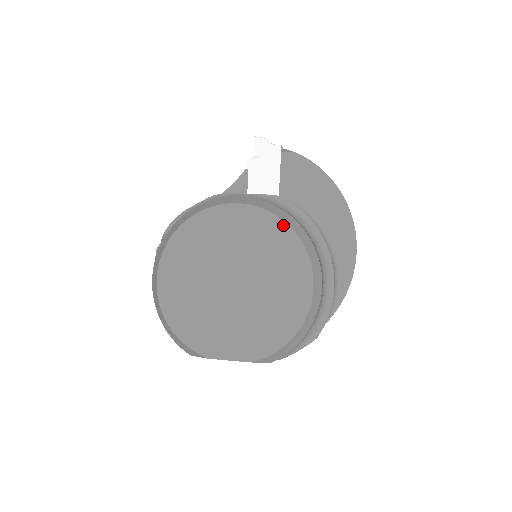
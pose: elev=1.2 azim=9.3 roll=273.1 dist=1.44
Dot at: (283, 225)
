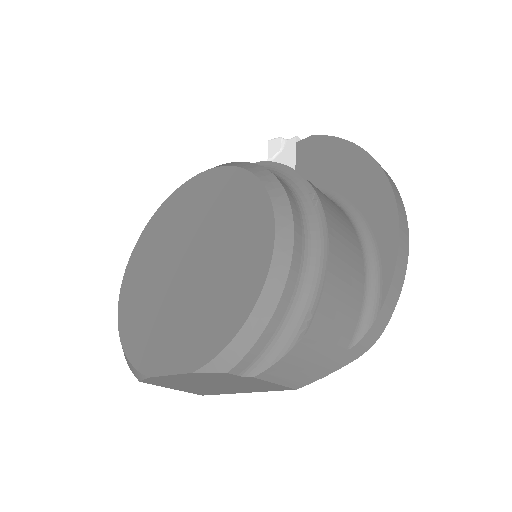
Dot at: (242, 173)
